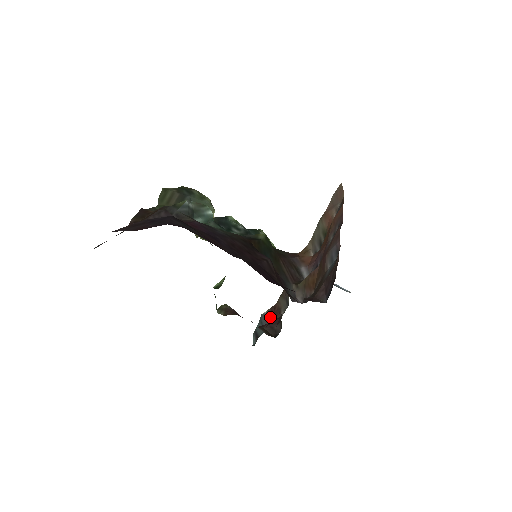
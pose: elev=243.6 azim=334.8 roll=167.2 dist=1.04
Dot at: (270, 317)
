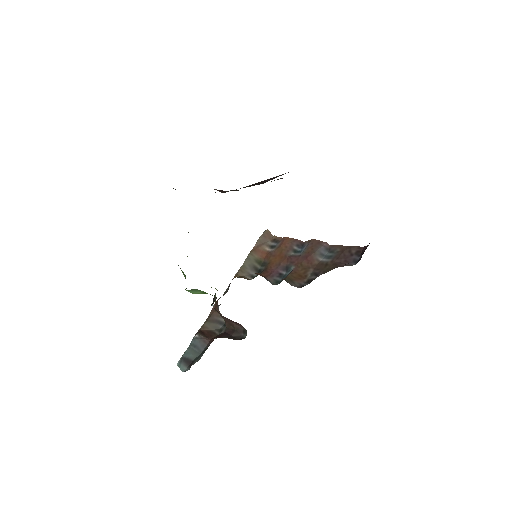
Dot at: (207, 337)
